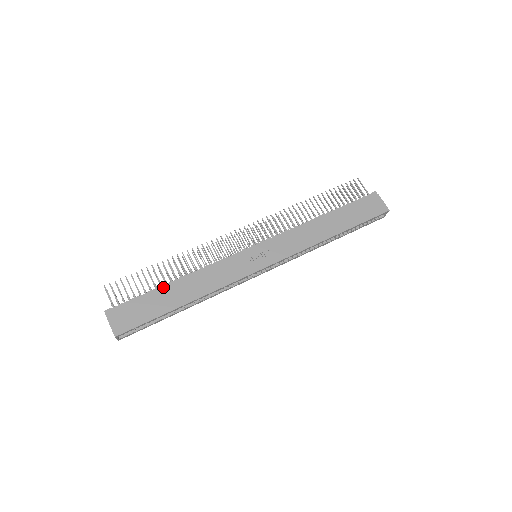
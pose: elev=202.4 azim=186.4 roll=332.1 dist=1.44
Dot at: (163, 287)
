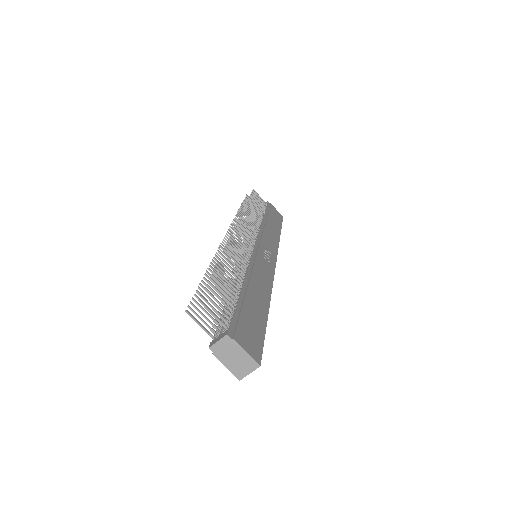
Dot at: (242, 293)
